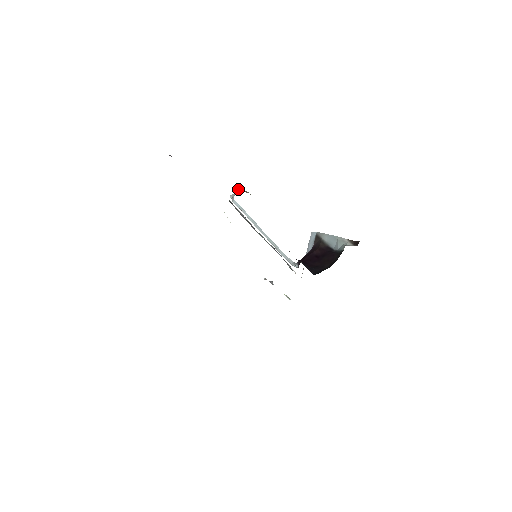
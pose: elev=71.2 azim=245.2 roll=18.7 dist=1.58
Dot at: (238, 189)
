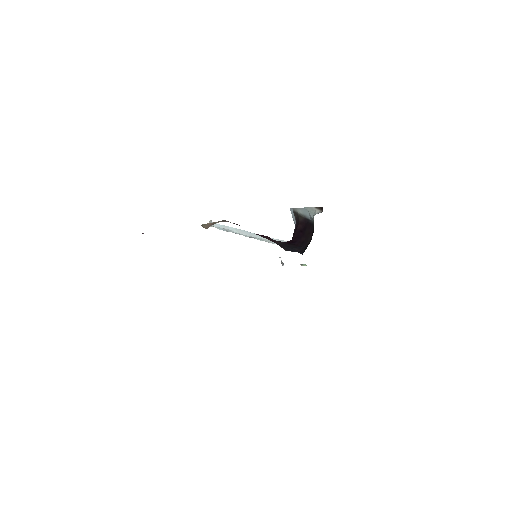
Dot at: (206, 226)
